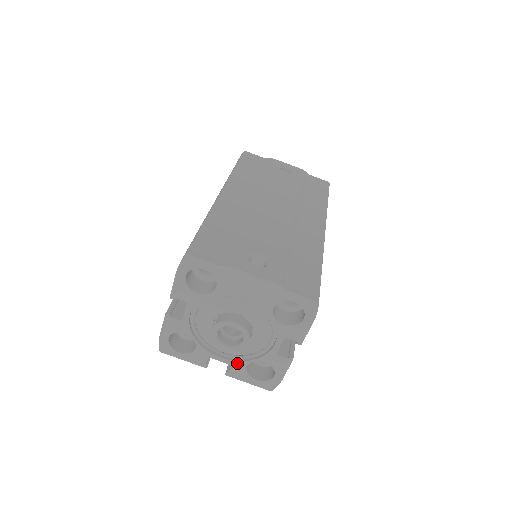
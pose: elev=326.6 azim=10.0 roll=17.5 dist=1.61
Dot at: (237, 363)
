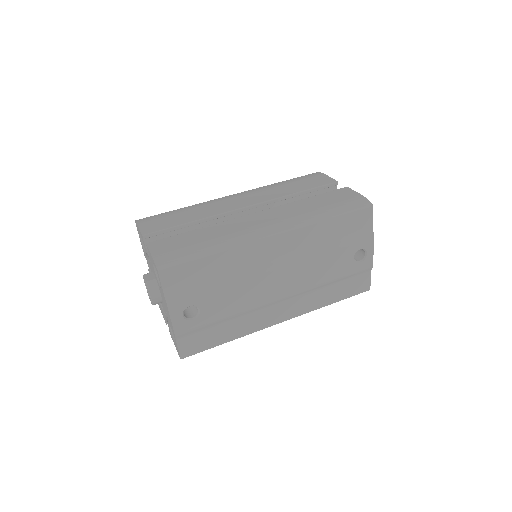
Dot at: occluded
